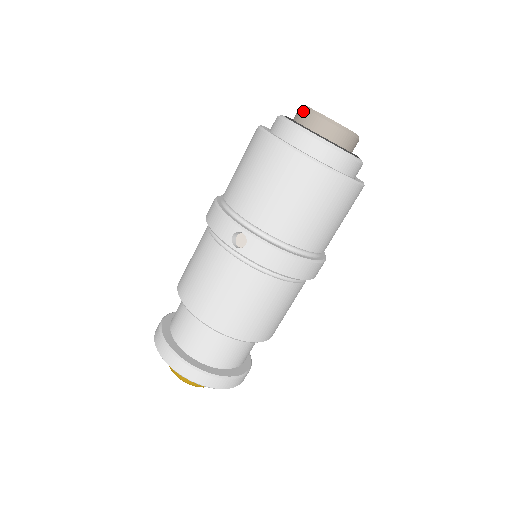
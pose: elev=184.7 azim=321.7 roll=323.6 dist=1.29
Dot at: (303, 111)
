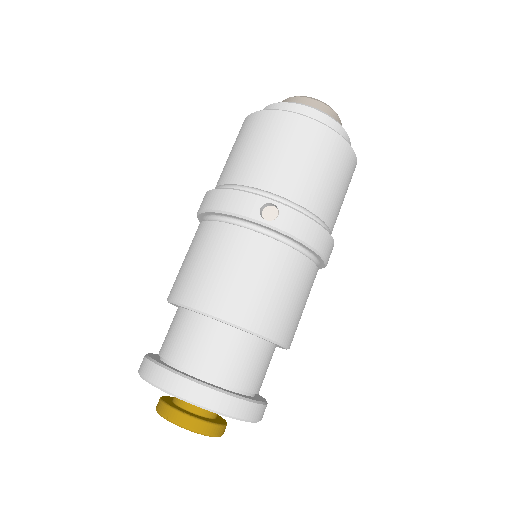
Dot at: (295, 98)
